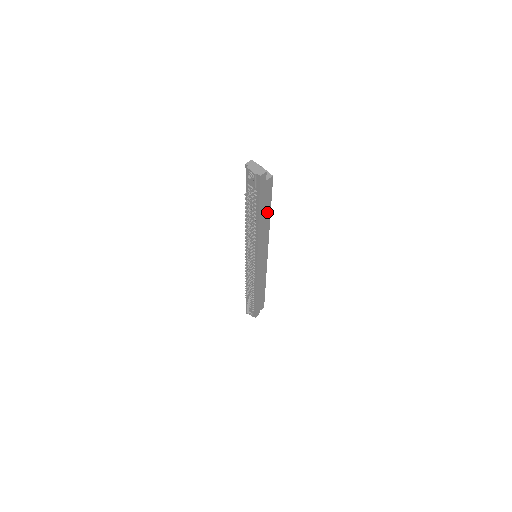
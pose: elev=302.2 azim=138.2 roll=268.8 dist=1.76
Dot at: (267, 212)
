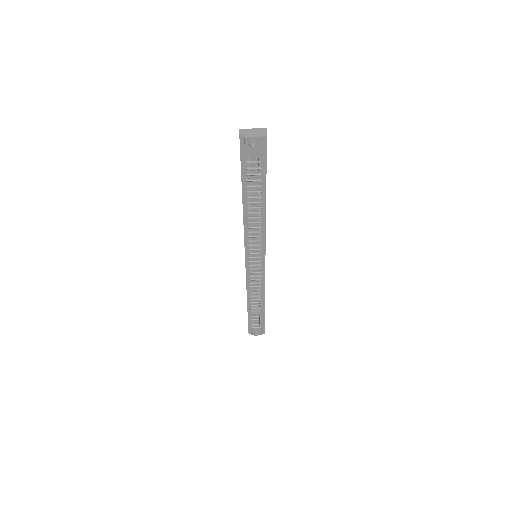
Dot at: occluded
